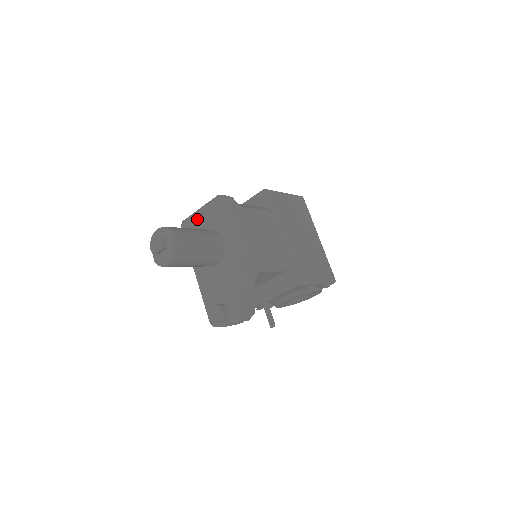
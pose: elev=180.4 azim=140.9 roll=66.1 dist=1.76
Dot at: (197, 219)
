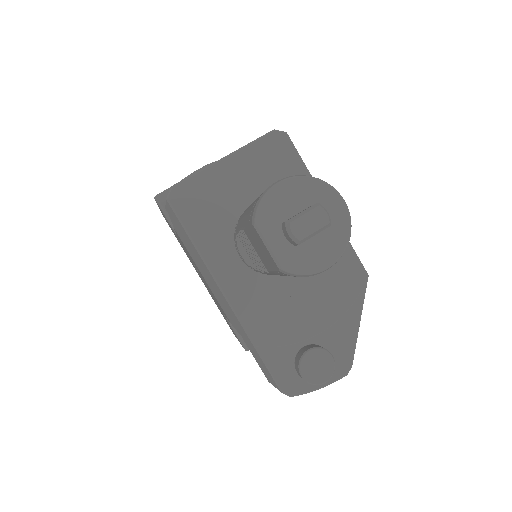
Dot at: (220, 180)
